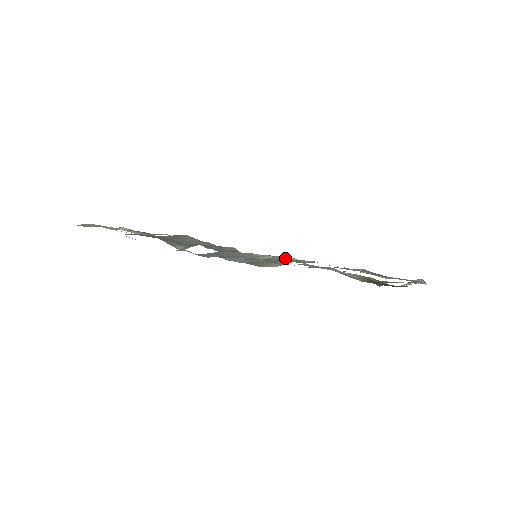
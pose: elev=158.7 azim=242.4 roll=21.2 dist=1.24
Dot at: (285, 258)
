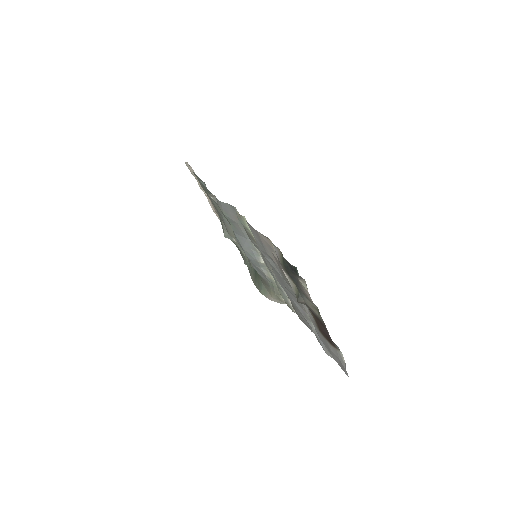
Dot at: occluded
